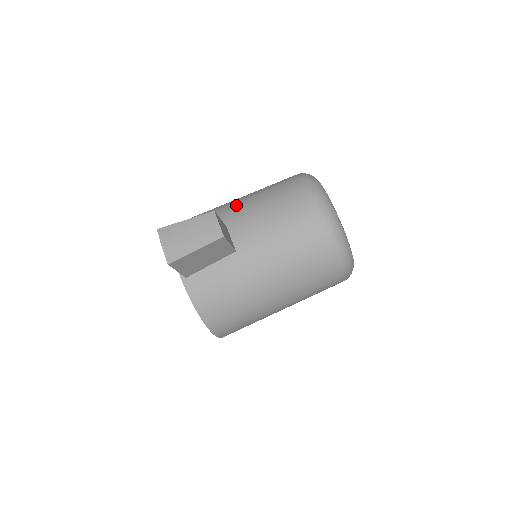
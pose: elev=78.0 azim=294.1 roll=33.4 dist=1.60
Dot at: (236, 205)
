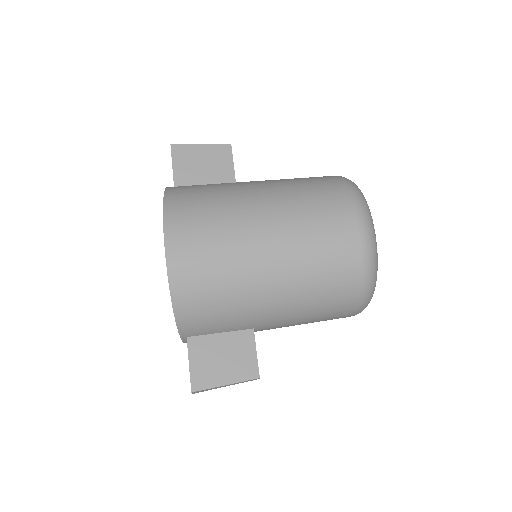
Dot at: occluded
